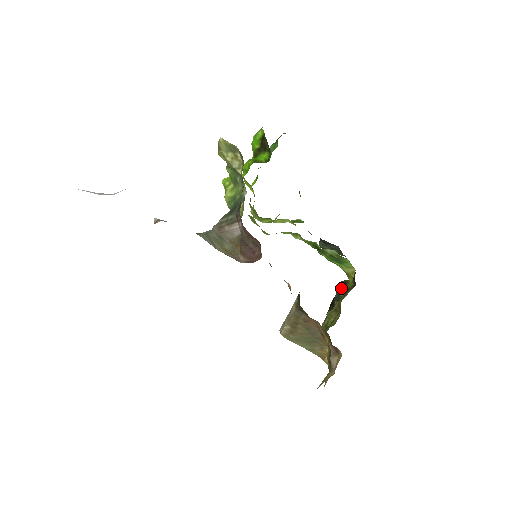
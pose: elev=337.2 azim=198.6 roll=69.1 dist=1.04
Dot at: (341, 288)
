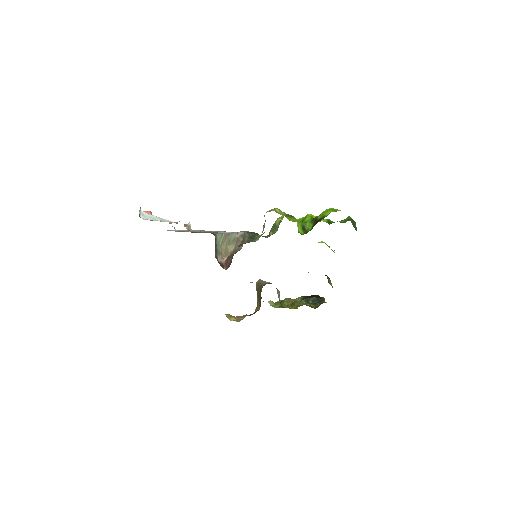
Dot at: (317, 299)
